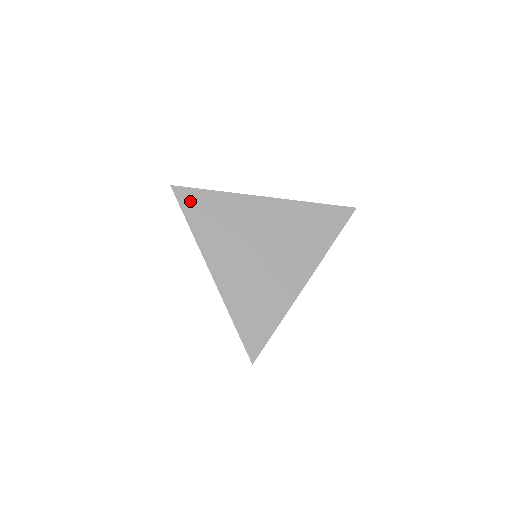
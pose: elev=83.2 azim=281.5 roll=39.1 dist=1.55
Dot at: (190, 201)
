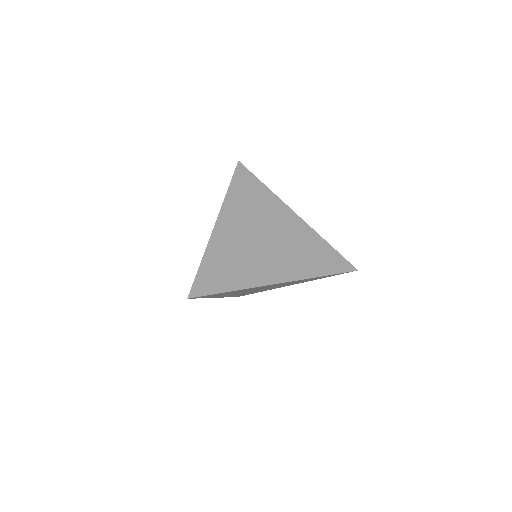
Dot at: occluded
